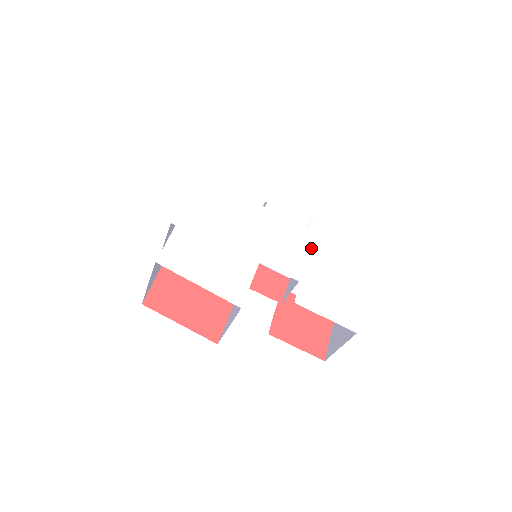
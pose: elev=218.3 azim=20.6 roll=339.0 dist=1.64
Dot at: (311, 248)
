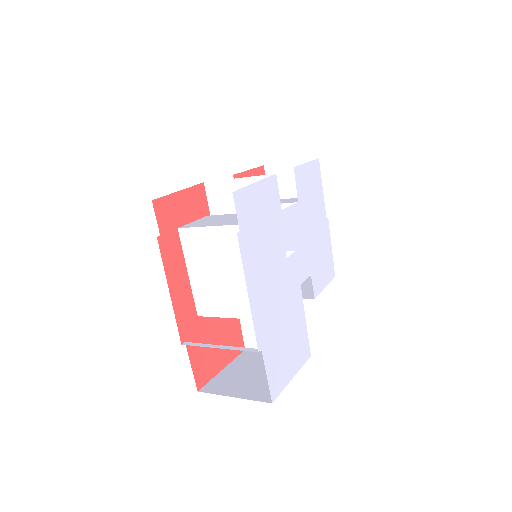
Dot at: (305, 225)
